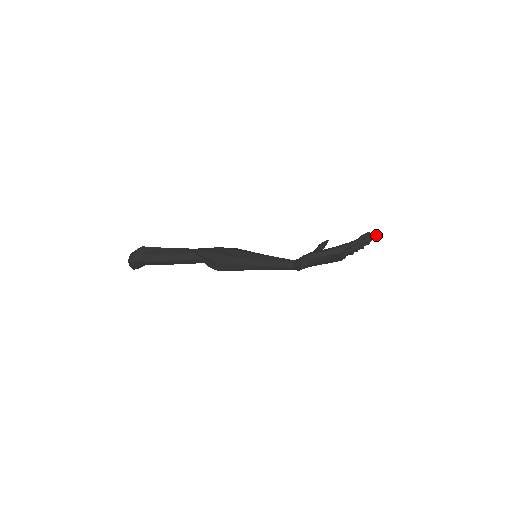
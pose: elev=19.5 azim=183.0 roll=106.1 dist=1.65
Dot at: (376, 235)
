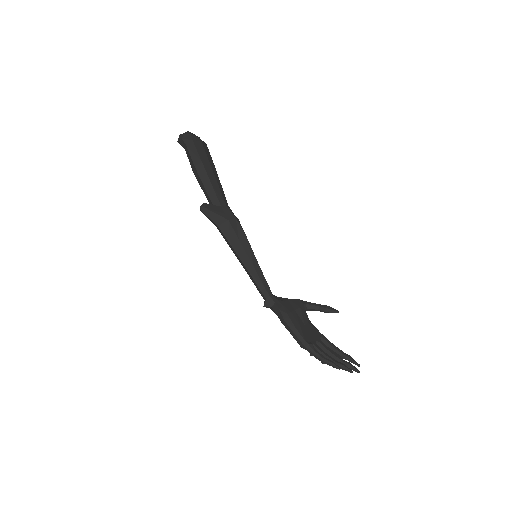
Dot at: (356, 371)
